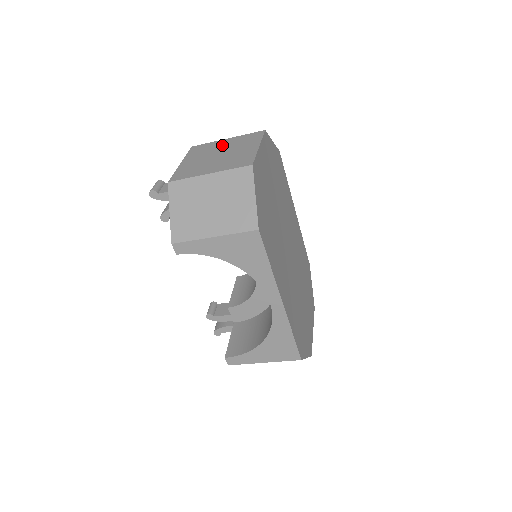
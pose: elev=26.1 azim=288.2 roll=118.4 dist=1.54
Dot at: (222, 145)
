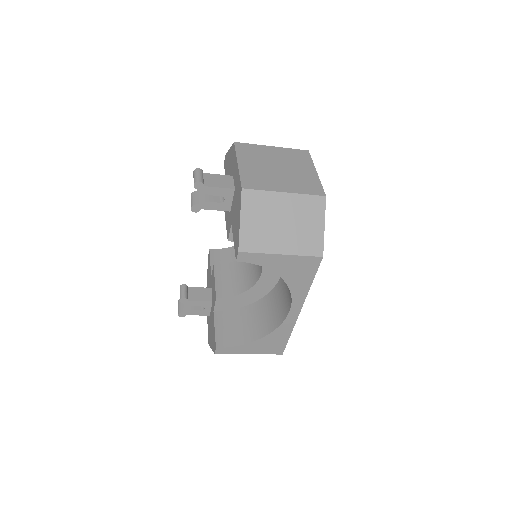
Dot at: (273, 154)
